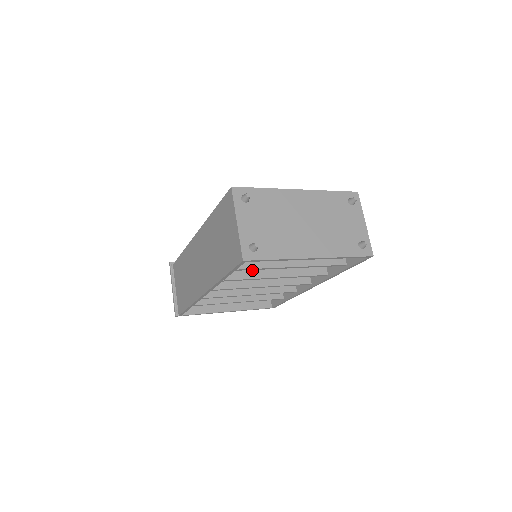
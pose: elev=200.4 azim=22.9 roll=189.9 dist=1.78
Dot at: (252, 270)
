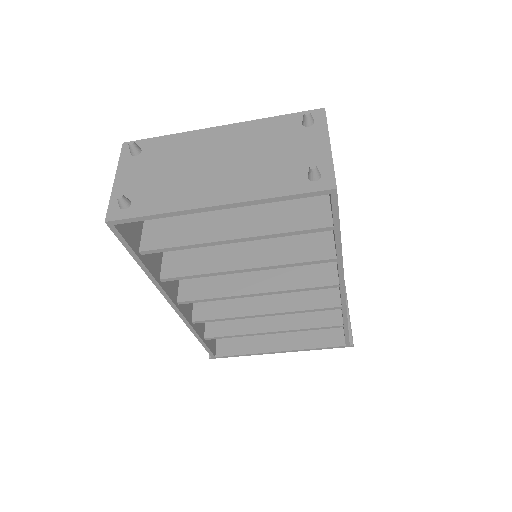
Dot at: (210, 262)
